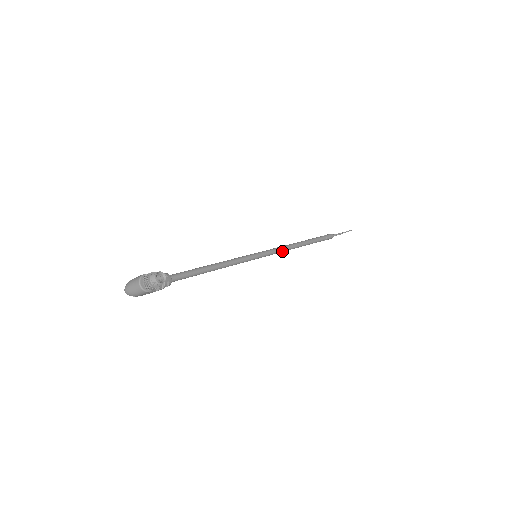
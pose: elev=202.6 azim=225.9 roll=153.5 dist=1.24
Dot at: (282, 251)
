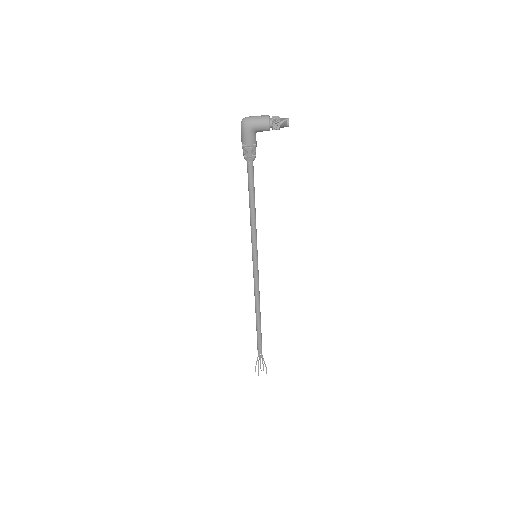
Dot at: (258, 288)
